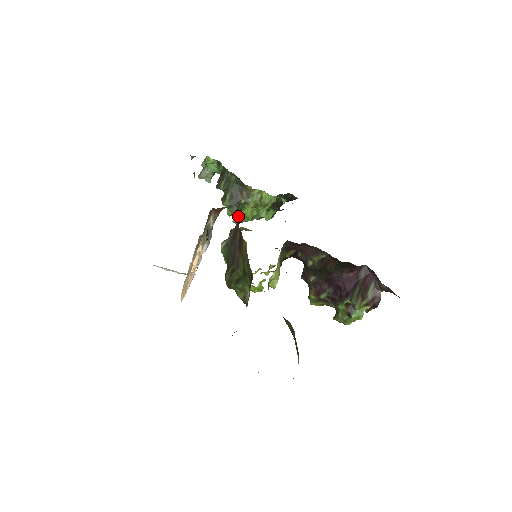
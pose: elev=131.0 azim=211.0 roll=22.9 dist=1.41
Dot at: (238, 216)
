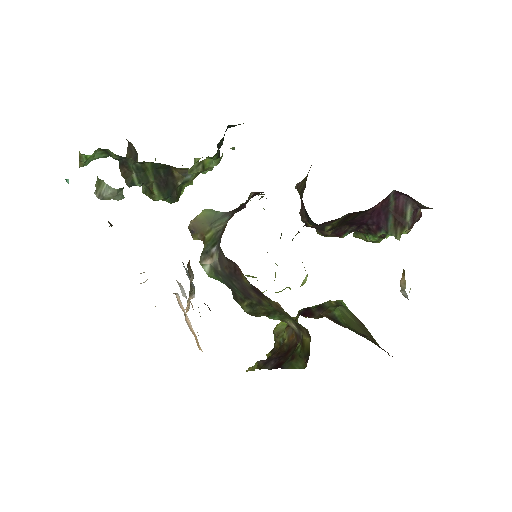
Dot at: occluded
